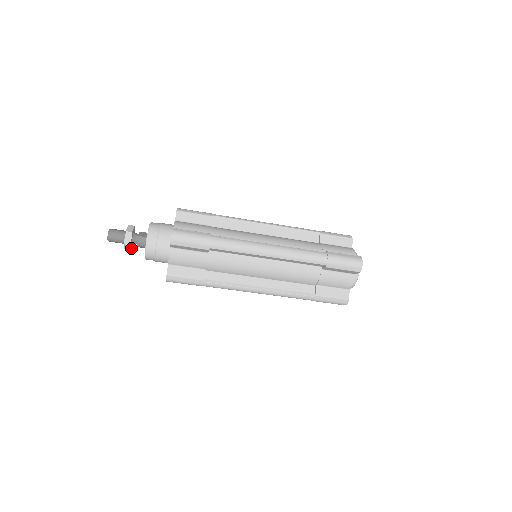
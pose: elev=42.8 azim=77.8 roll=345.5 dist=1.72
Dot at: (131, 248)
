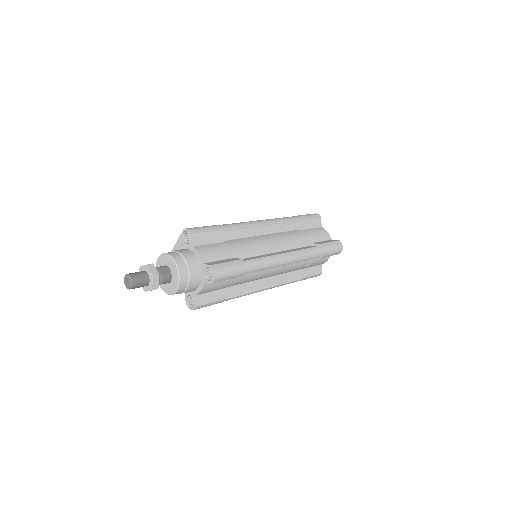
Dot at: occluded
